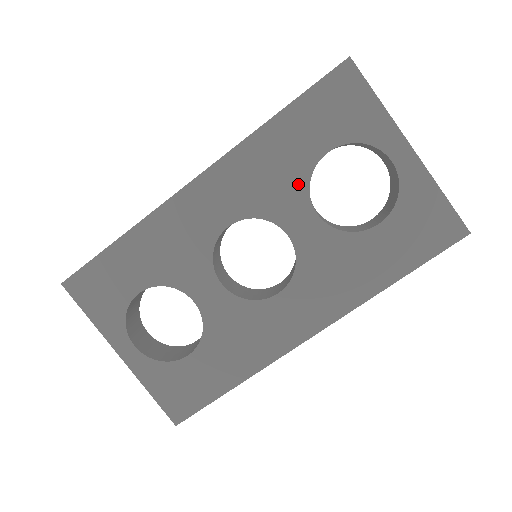
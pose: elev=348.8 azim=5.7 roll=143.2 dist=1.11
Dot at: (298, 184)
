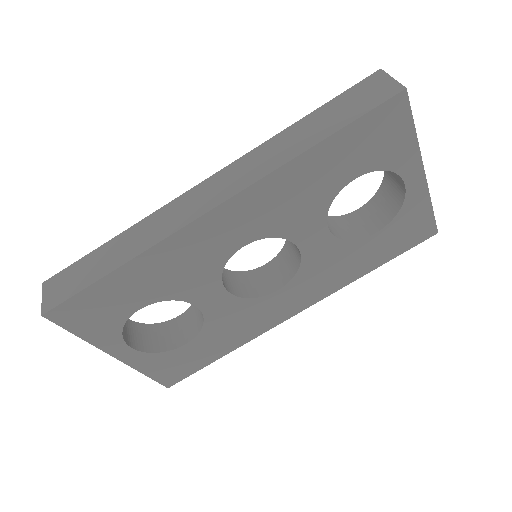
Dot at: (320, 207)
